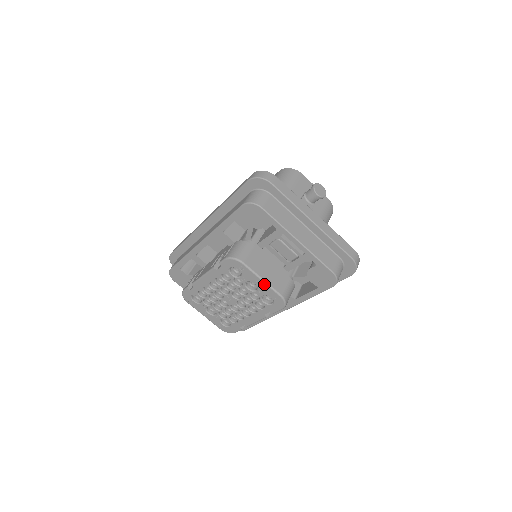
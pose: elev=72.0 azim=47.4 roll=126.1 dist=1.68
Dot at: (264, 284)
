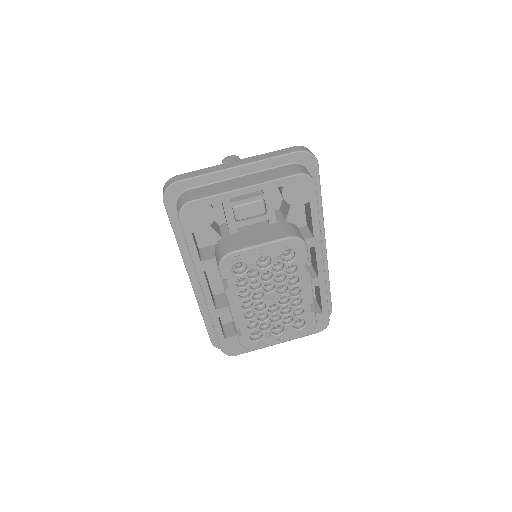
Dot at: (267, 246)
